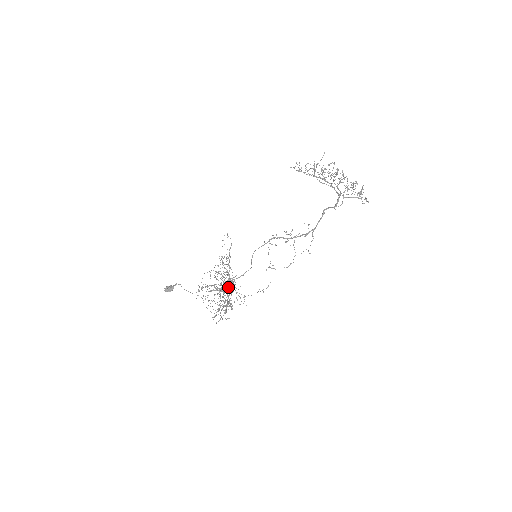
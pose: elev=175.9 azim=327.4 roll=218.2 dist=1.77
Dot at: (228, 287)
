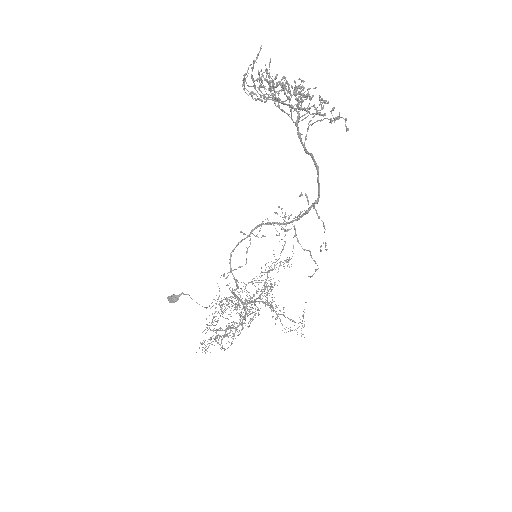
Dot at: (268, 304)
